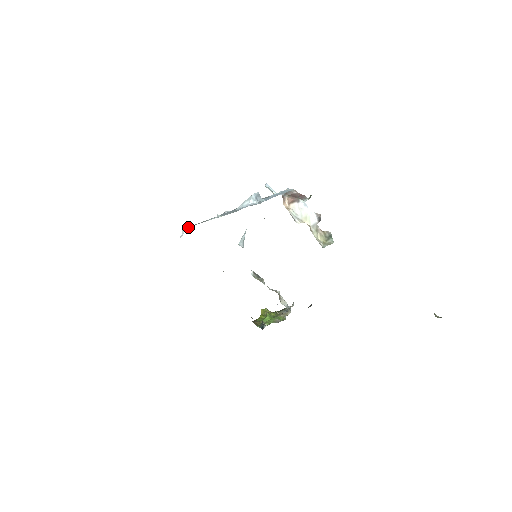
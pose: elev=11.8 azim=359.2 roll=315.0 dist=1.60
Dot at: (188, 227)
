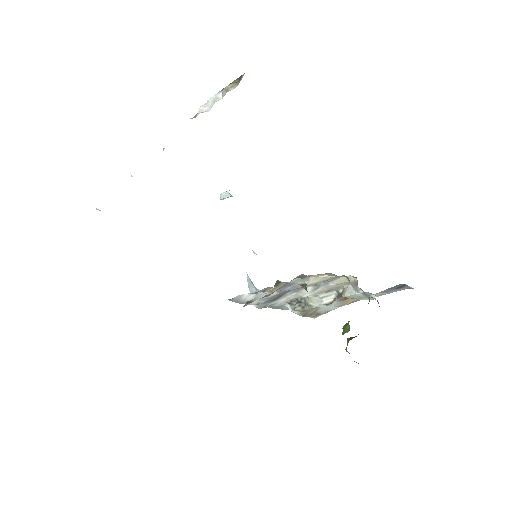
Dot at: occluded
